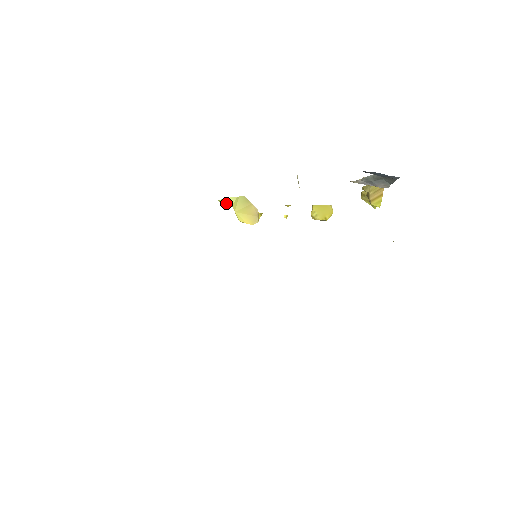
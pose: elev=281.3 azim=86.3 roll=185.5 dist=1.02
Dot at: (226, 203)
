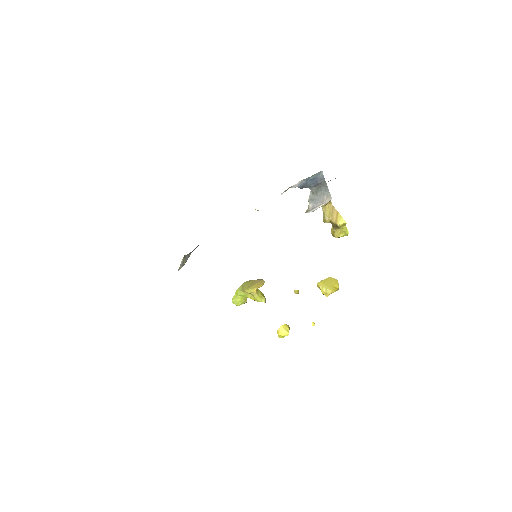
Dot at: (237, 296)
